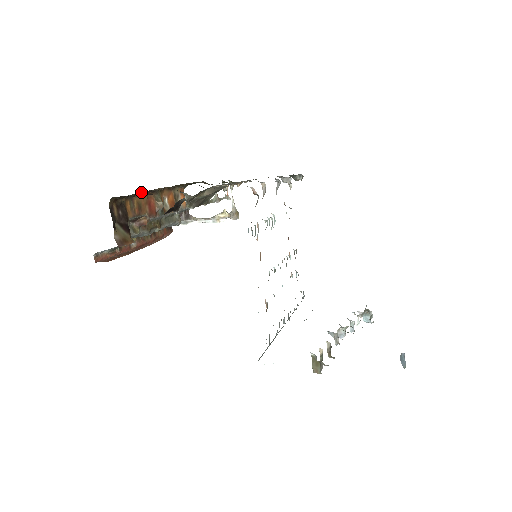
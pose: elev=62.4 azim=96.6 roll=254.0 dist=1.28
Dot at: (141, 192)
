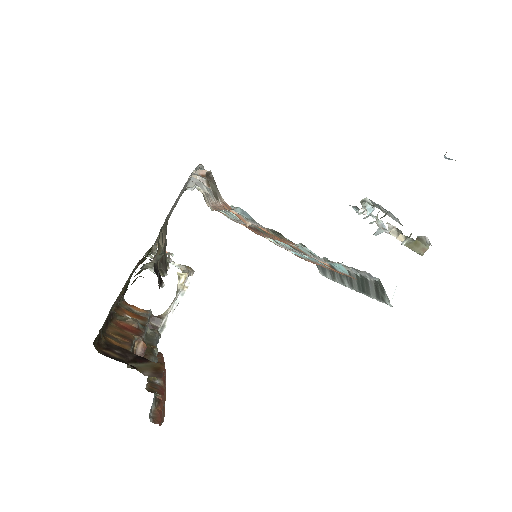
Dot at: occluded
